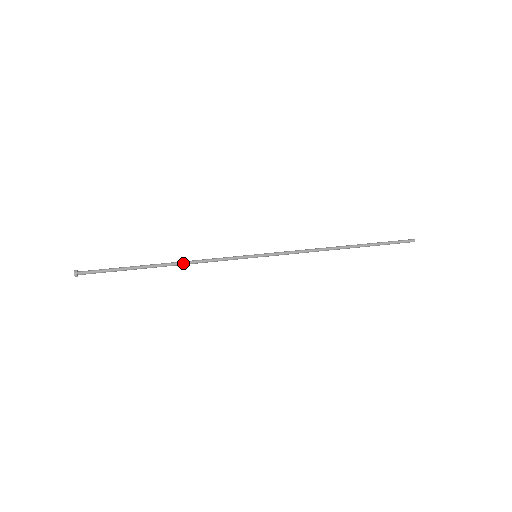
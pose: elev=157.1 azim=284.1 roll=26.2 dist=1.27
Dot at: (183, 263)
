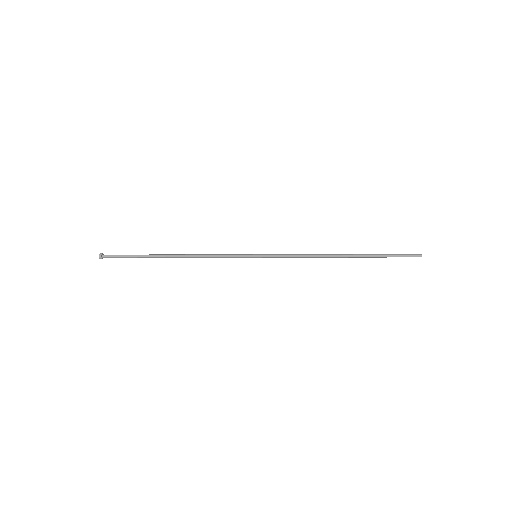
Dot at: (189, 255)
